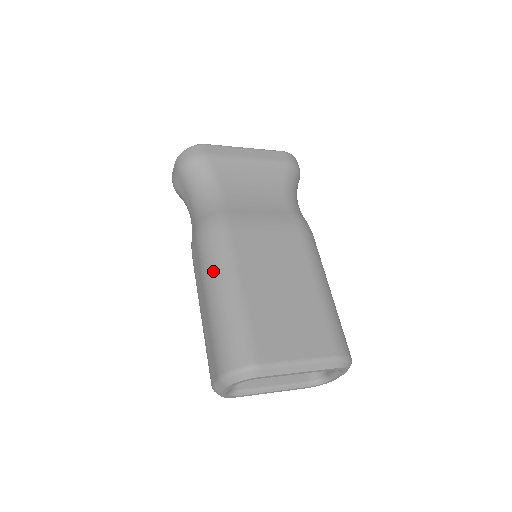
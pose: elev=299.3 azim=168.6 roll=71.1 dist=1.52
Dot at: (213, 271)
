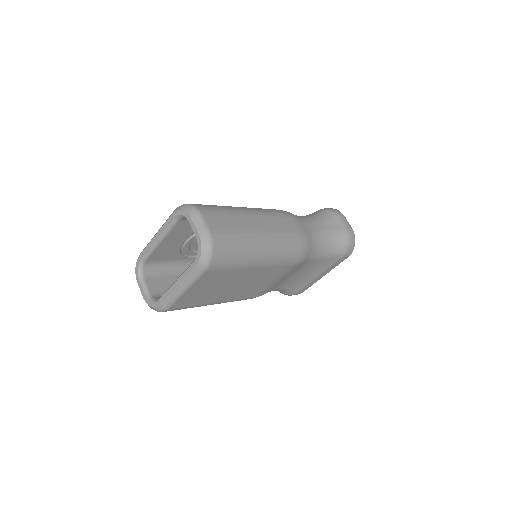
Dot at: occluded
